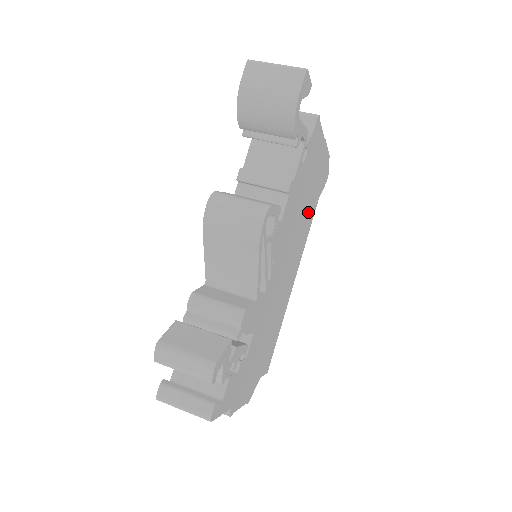
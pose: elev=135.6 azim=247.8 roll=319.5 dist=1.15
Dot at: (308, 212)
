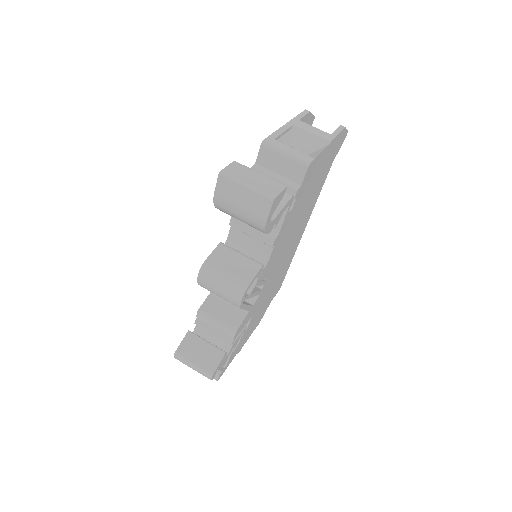
Dot at: (314, 194)
